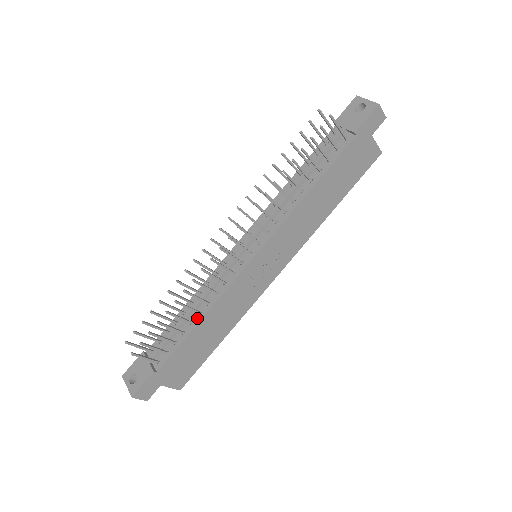
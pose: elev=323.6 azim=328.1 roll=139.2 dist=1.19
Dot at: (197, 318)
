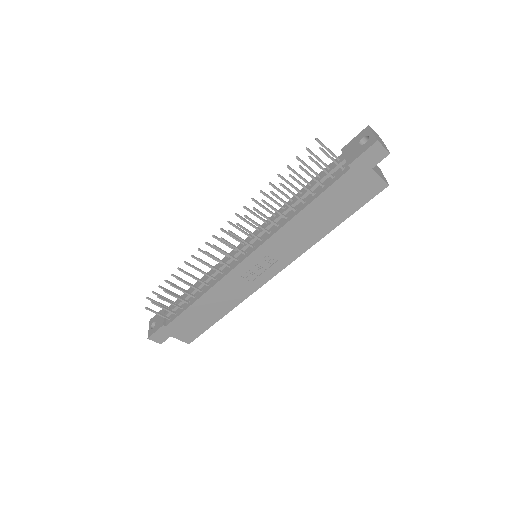
Dot at: (199, 294)
